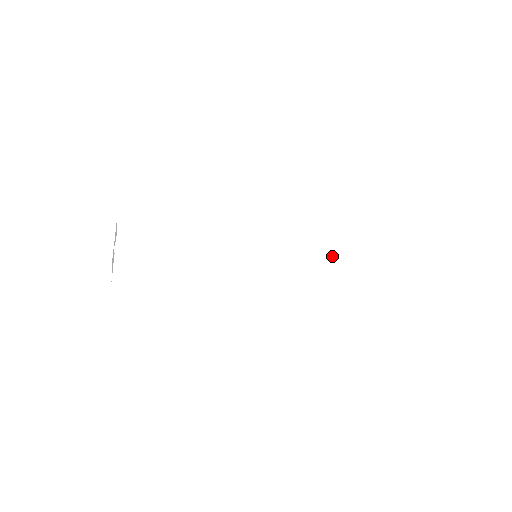
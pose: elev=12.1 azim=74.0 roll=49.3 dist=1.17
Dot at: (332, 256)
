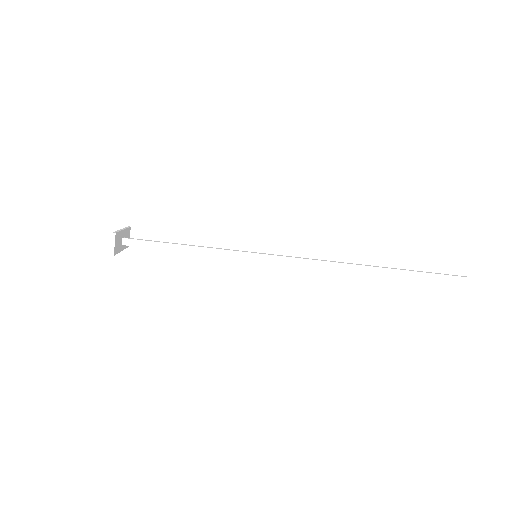
Dot at: (334, 261)
